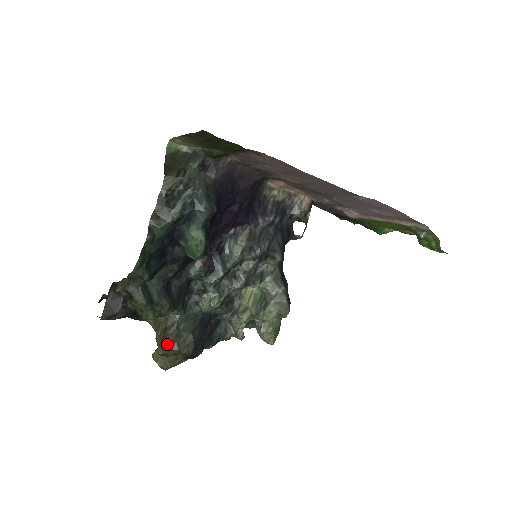
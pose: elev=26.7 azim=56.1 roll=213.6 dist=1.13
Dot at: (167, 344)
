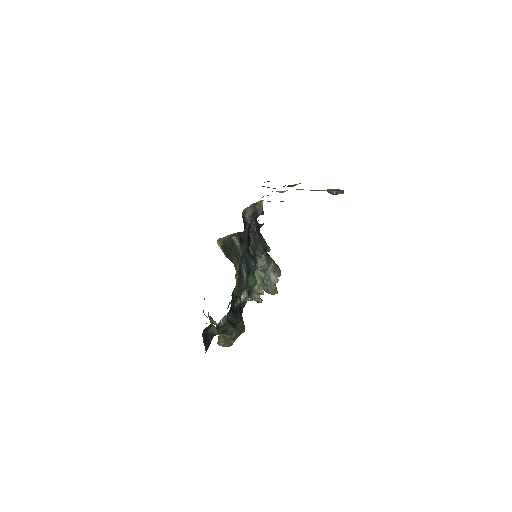
Dot at: (235, 336)
